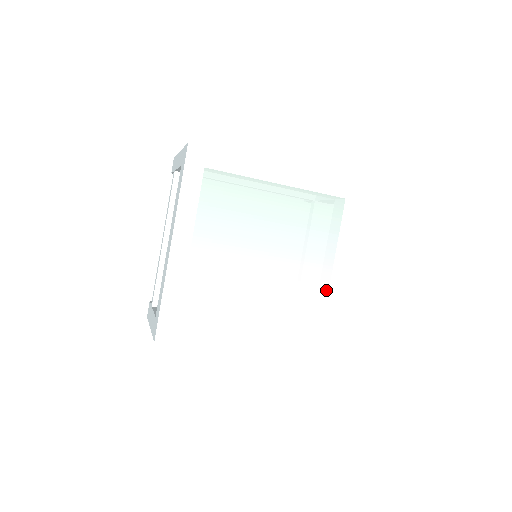
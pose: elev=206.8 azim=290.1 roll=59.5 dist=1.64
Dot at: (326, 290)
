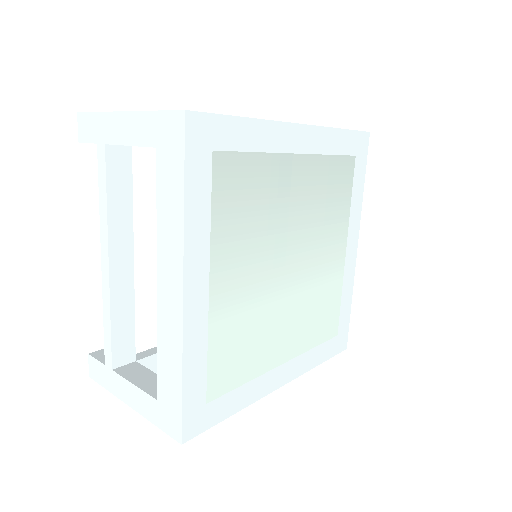
Dot at: (341, 276)
